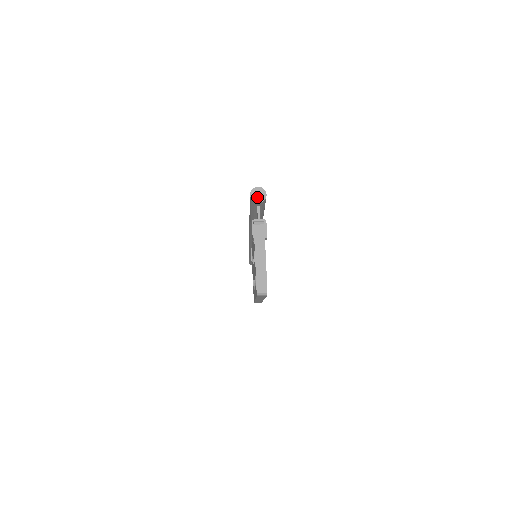
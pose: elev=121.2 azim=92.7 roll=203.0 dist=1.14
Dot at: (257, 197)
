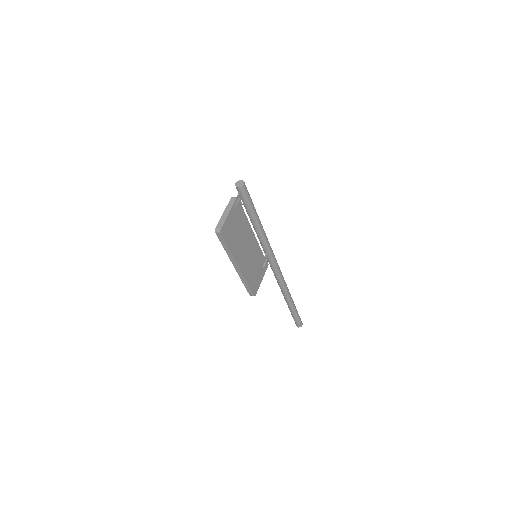
Dot at: (238, 185)
